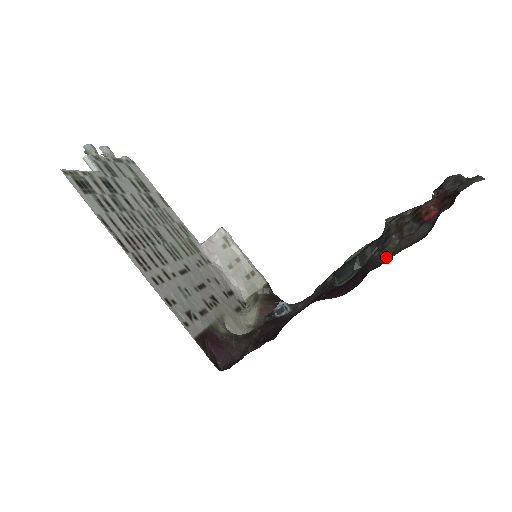
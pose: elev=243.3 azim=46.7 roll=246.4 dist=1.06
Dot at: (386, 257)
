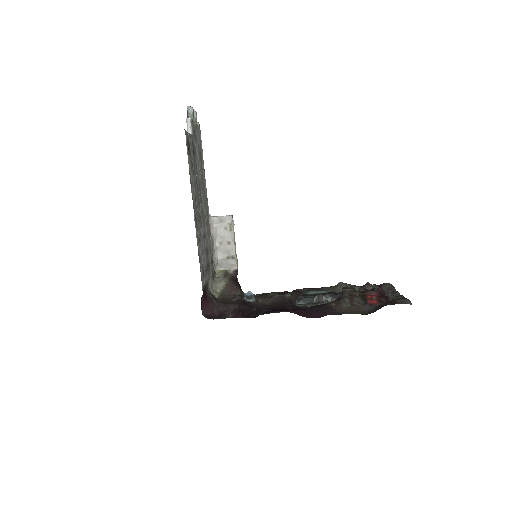
Dot at: (340, 311)
